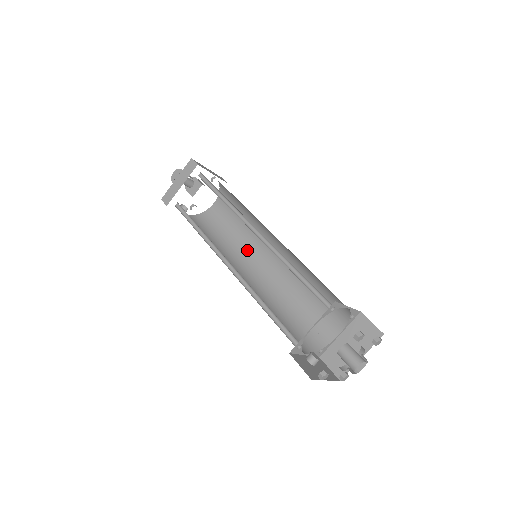
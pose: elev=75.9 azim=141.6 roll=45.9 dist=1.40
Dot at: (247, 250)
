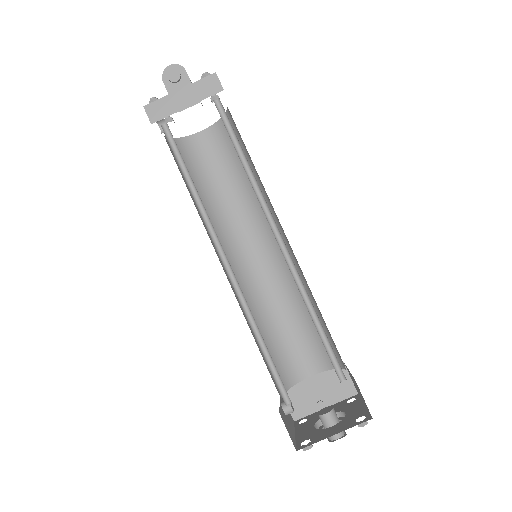
Dot at: (232, 225)
